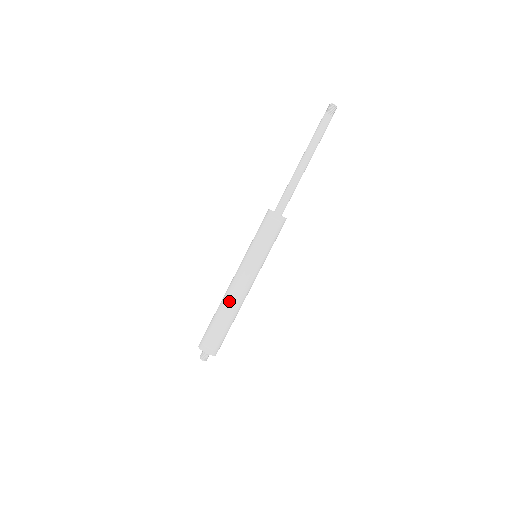
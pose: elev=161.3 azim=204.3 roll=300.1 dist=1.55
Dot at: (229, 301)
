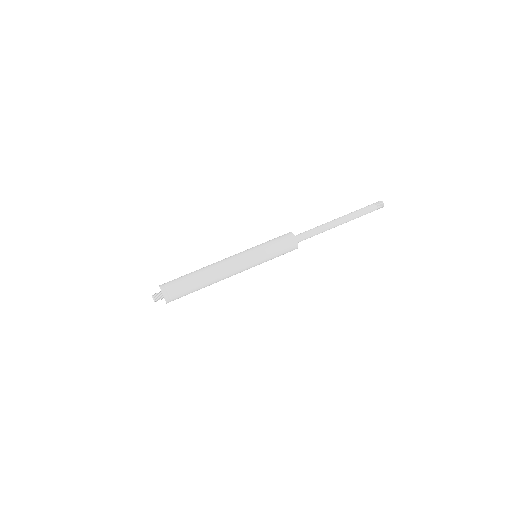
Dot at: (215, 275)
